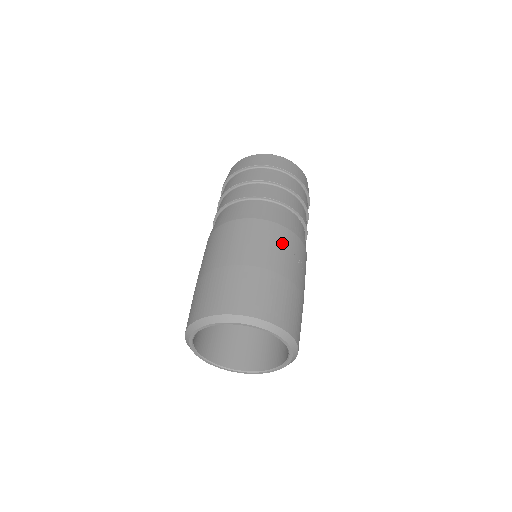
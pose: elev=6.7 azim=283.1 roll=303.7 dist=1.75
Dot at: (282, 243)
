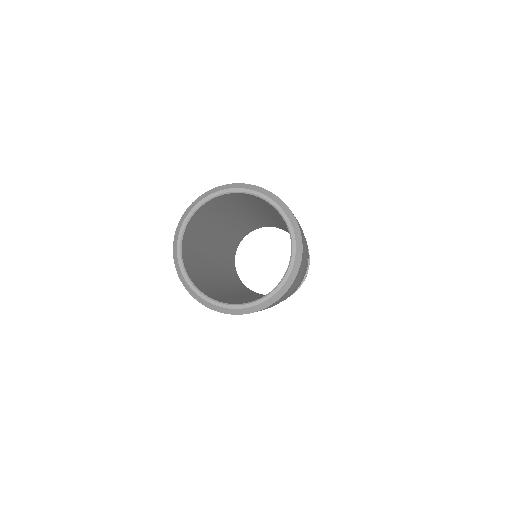
Dot at: occluded
